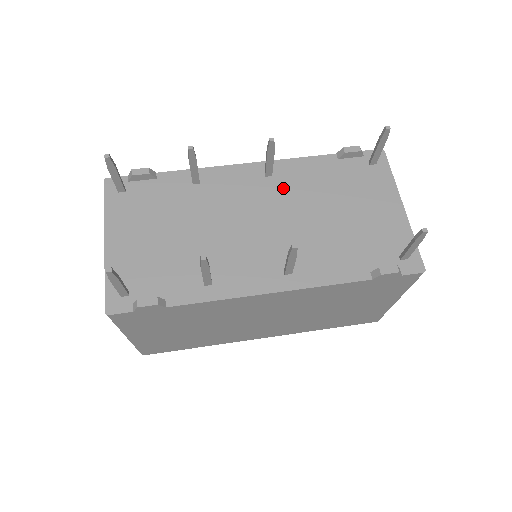
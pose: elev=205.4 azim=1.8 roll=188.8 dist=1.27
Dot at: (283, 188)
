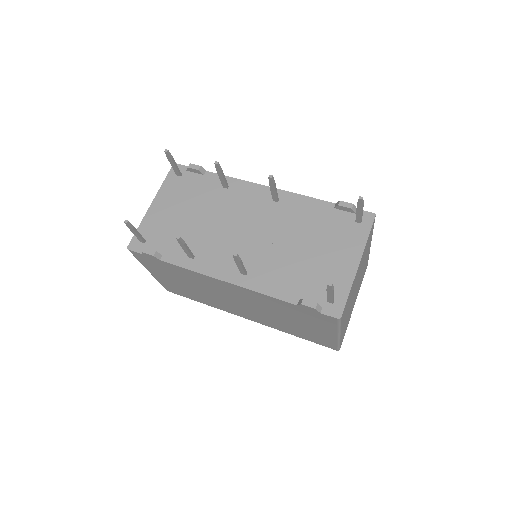
Dot at: (280, 214)
